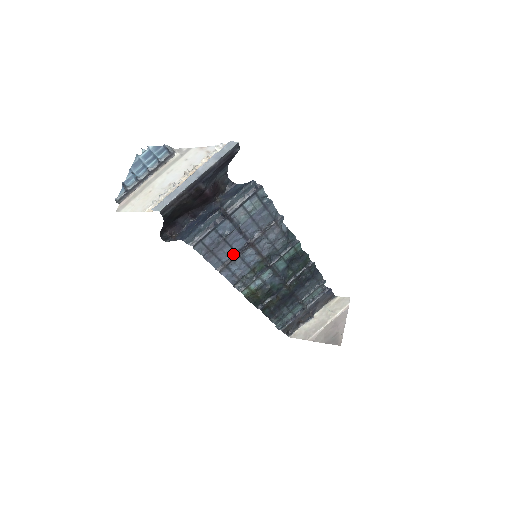
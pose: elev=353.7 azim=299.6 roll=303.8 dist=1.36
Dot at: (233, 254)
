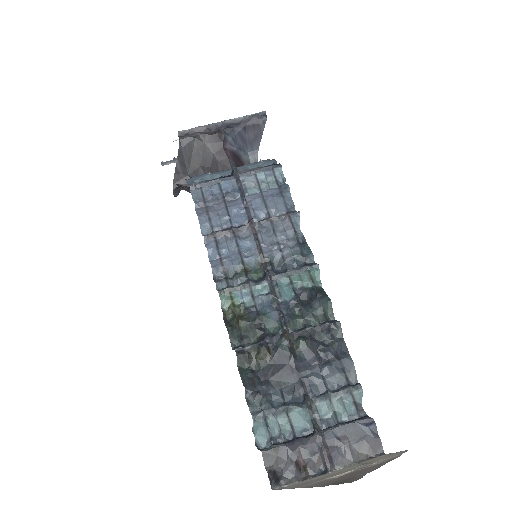
Dot at: (228, 227)
